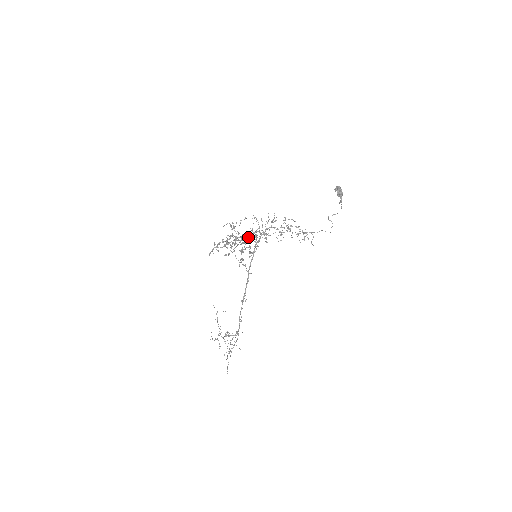
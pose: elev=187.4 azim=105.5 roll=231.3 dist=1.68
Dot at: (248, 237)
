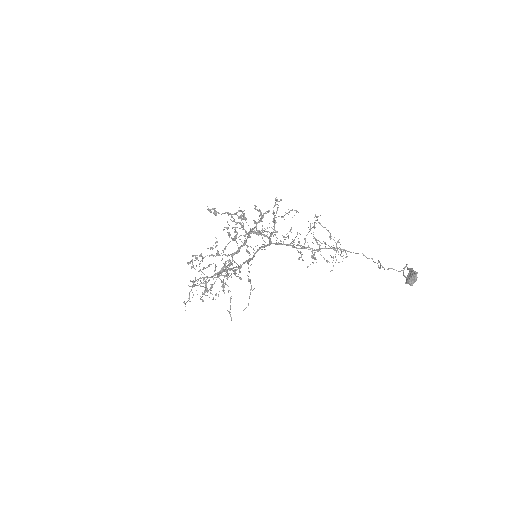
Dot at: occluded
